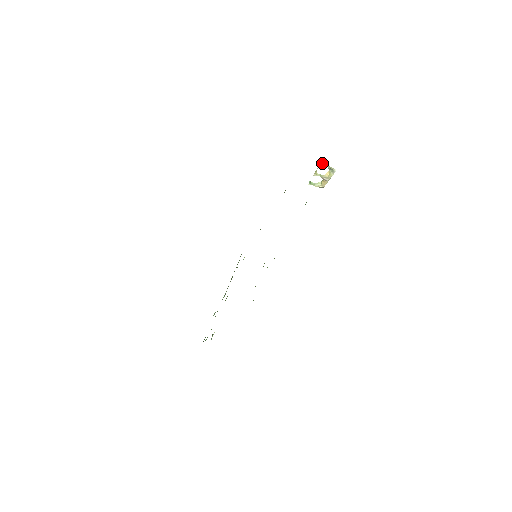
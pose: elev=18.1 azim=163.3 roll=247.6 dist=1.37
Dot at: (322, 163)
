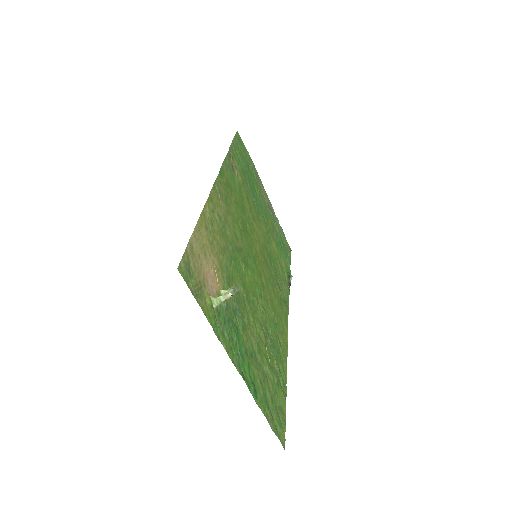
Dot at: (213, 305)
